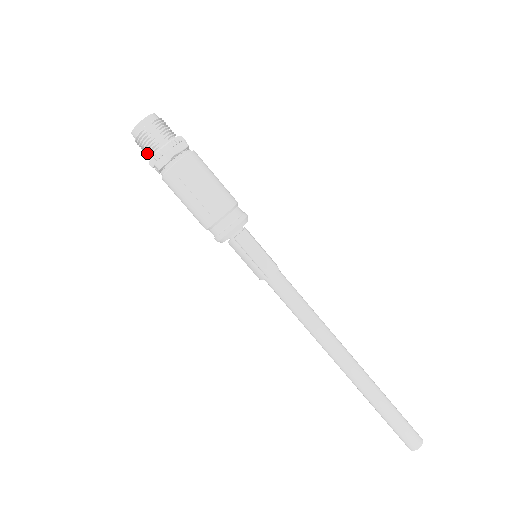
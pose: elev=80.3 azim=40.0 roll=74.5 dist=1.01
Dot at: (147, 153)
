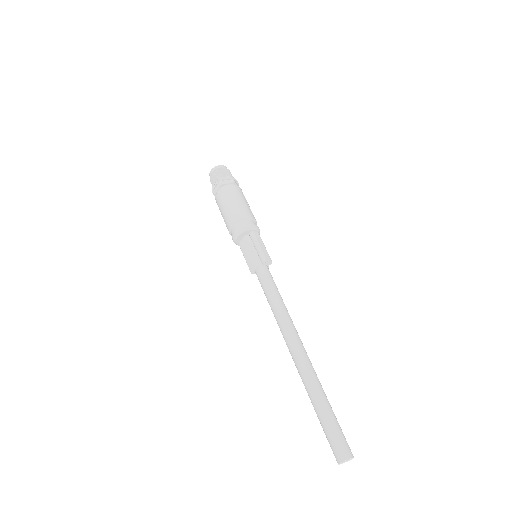
Dot at: (214, 181)
